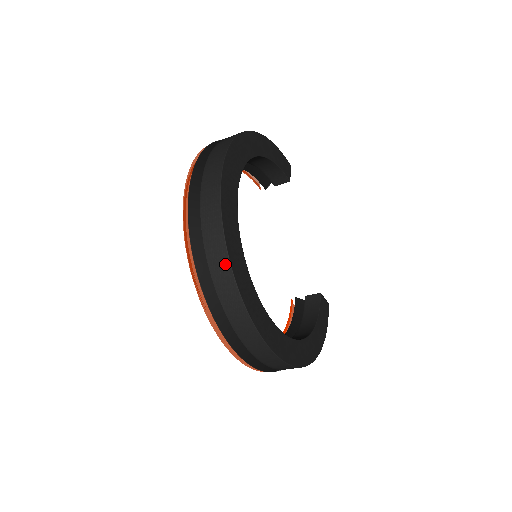
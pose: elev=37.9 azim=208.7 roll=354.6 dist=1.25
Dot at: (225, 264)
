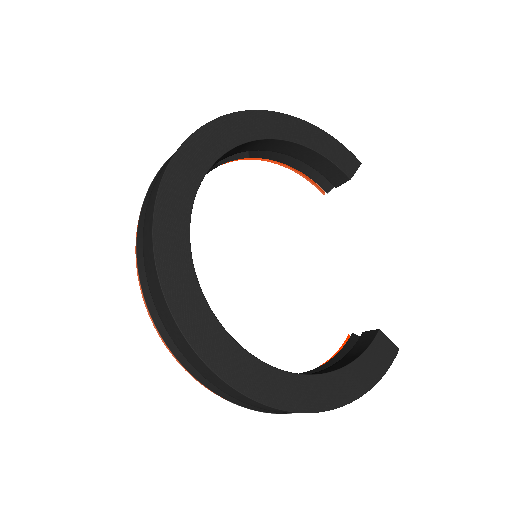
Dot at: (150, 239)
